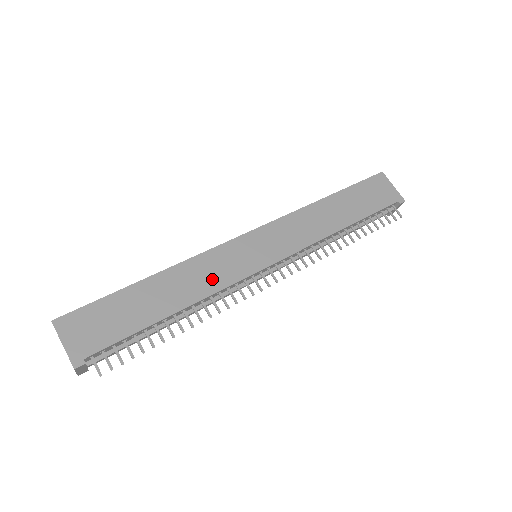
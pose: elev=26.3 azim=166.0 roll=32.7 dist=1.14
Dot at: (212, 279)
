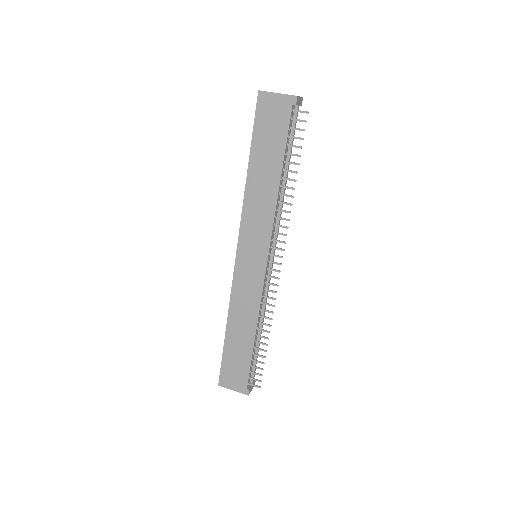
Dot at: (250, 302)
